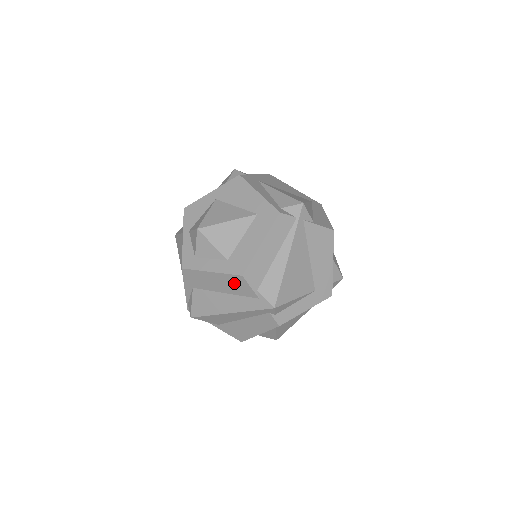
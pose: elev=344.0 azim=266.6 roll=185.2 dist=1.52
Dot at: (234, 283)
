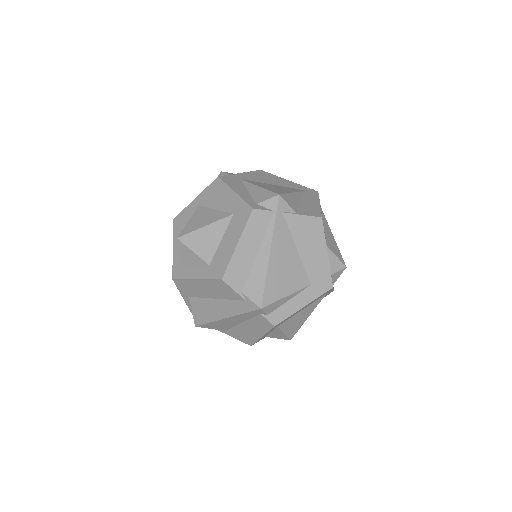
Dot at: (219, 288)
